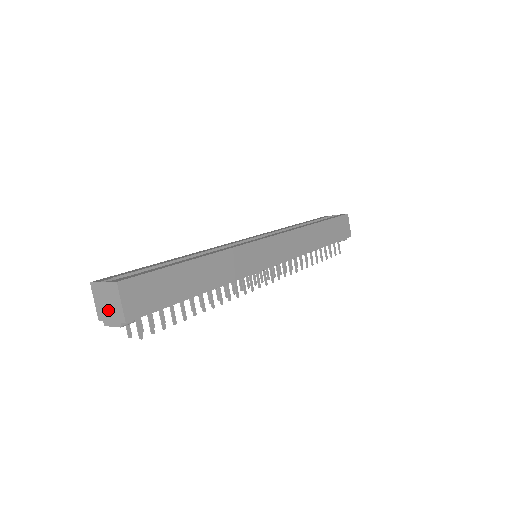
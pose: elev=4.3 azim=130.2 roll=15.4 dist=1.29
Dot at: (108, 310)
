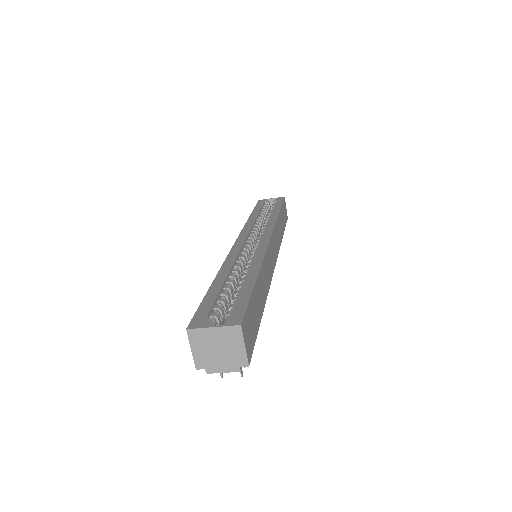
Dot at: (218, 356)
